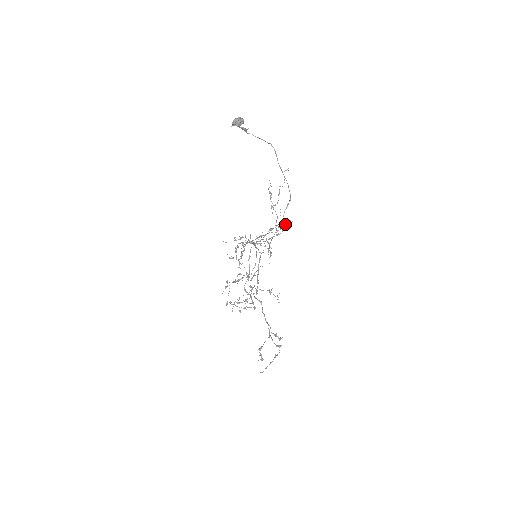
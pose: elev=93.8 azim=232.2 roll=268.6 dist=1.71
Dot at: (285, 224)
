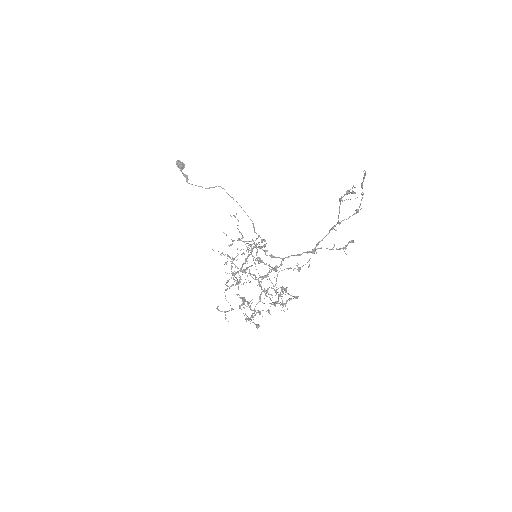
Dot at: occluded
